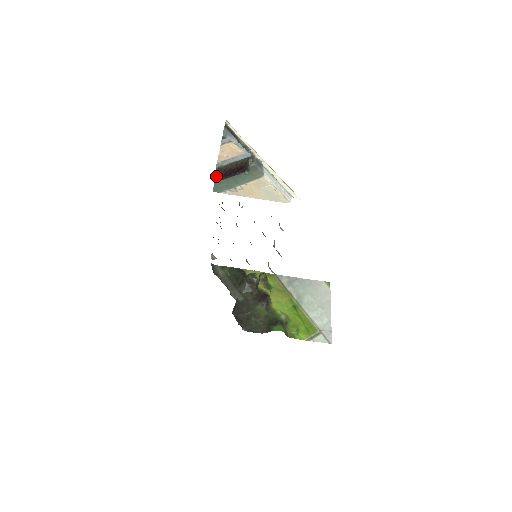
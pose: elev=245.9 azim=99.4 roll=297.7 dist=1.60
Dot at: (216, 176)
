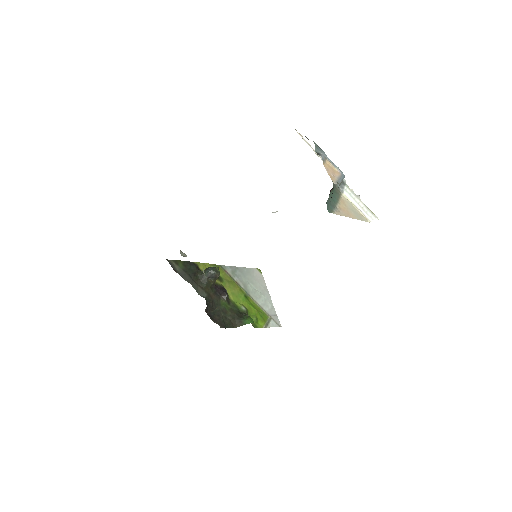
Dot at: occluded
